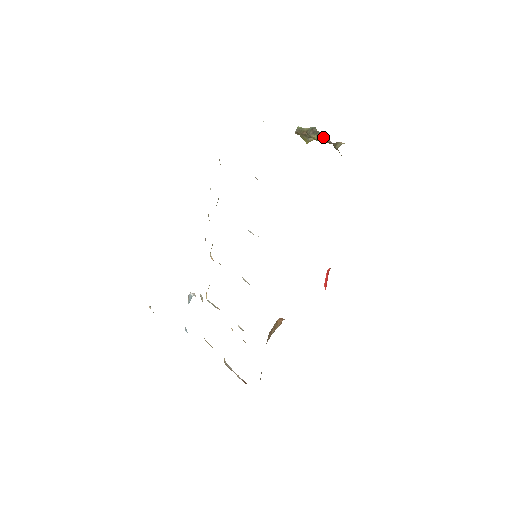
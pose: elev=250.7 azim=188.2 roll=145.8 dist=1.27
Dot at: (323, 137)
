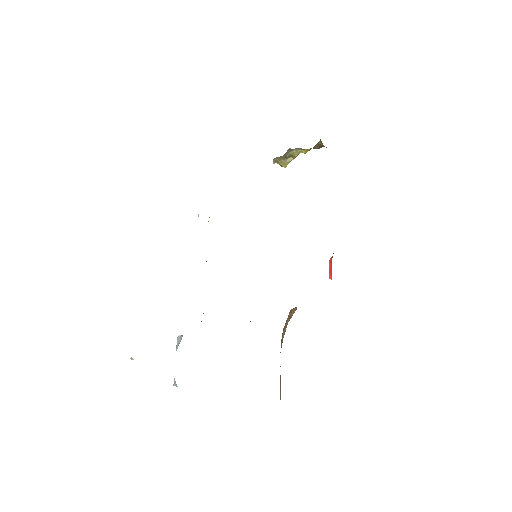
Dot at: (302, 149)
